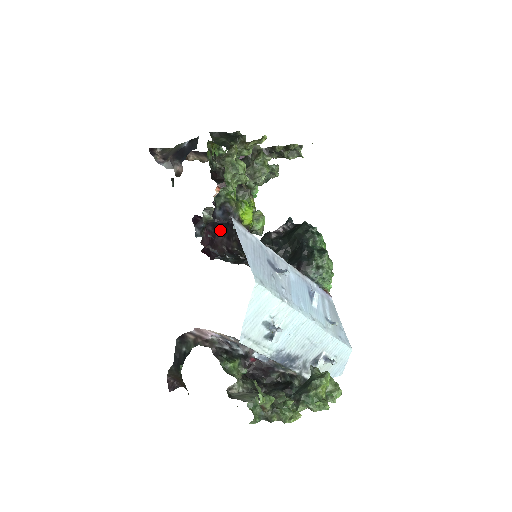
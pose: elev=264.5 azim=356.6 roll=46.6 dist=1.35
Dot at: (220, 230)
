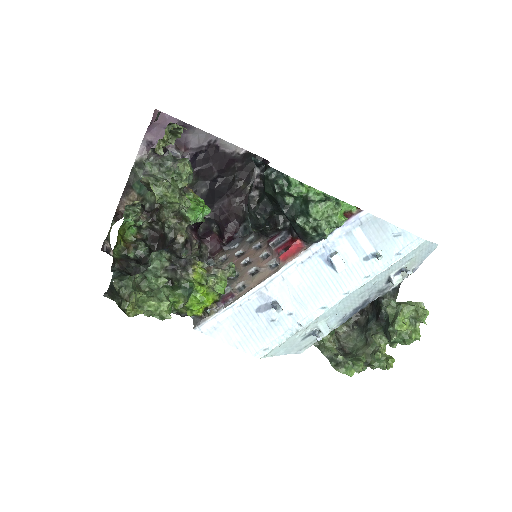
Dot at: (218, 198)
